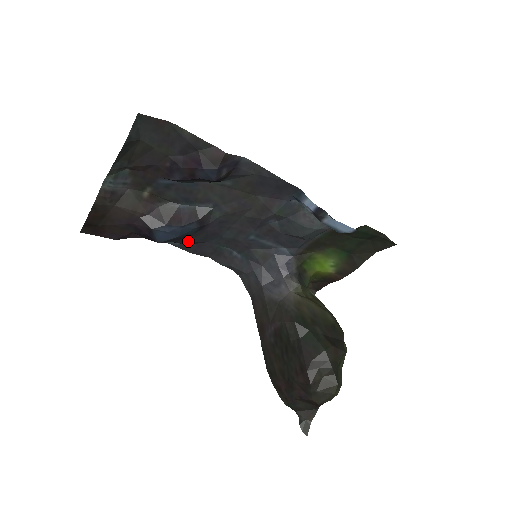
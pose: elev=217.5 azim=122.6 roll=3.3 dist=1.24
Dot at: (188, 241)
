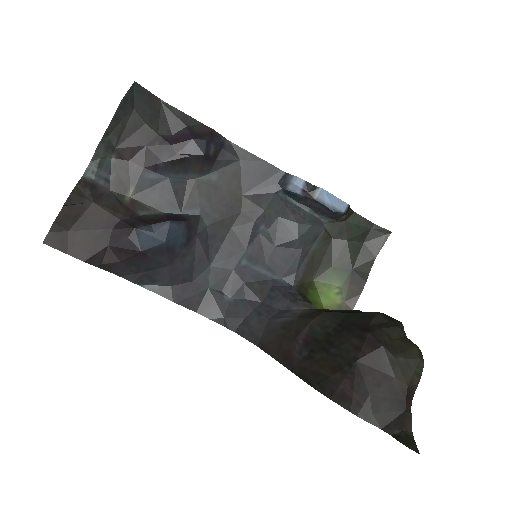
Dot at: (172, 270)
